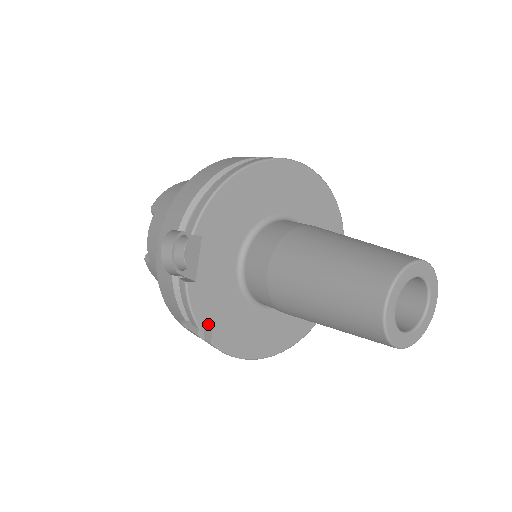
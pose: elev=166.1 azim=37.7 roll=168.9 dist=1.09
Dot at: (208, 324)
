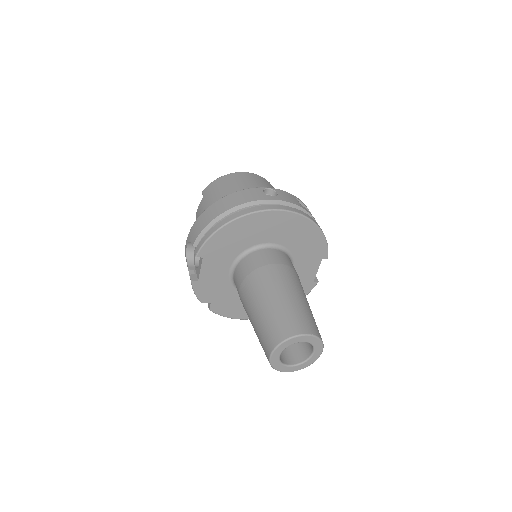
Dot at: (207, 301)
